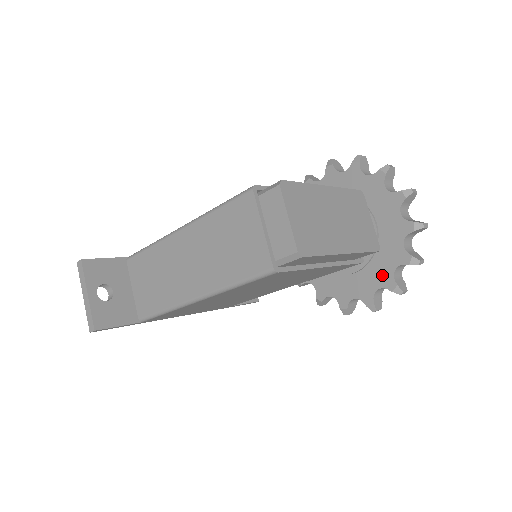
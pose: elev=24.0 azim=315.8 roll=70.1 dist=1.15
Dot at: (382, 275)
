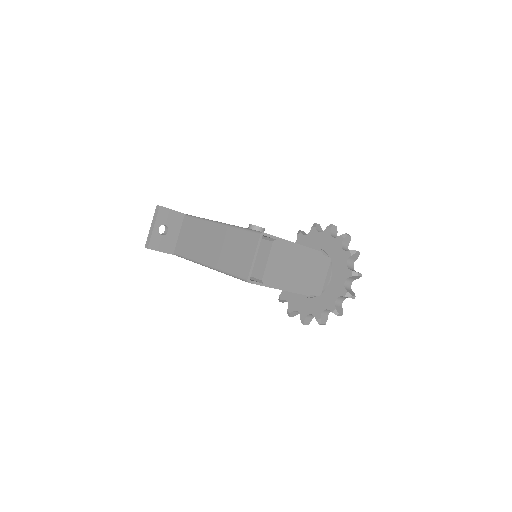
Dot at: (317, 308)
